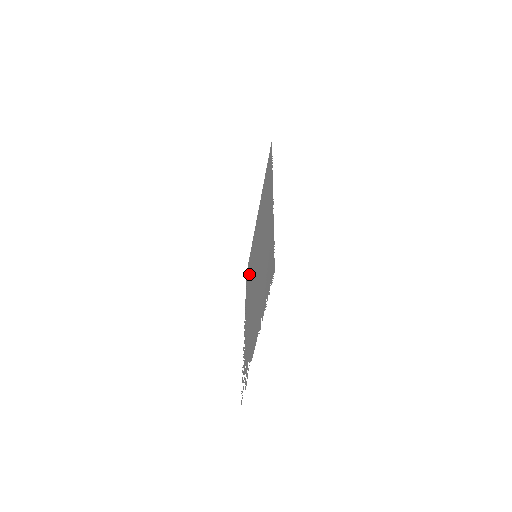
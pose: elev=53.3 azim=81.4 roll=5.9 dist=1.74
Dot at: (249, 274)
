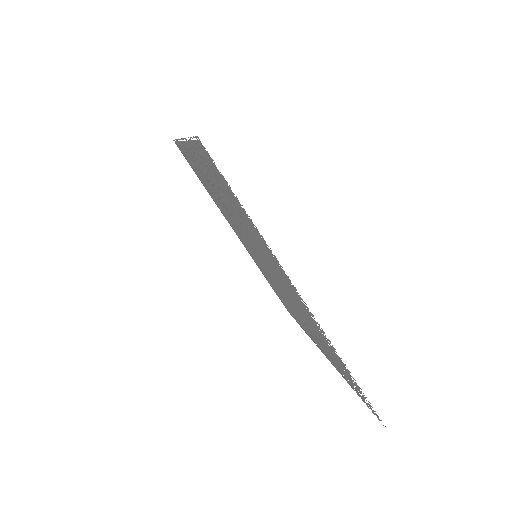
Dot at: (281, 298)
